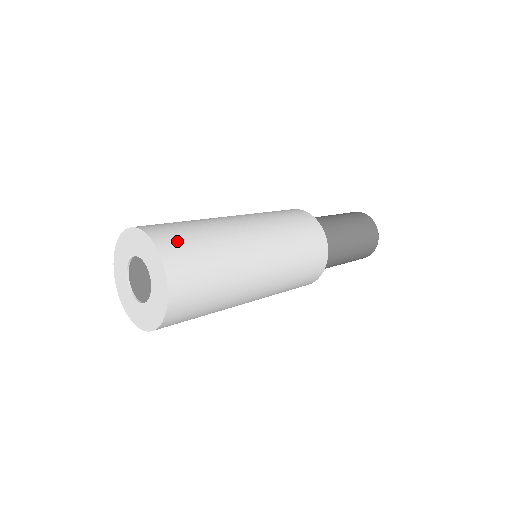
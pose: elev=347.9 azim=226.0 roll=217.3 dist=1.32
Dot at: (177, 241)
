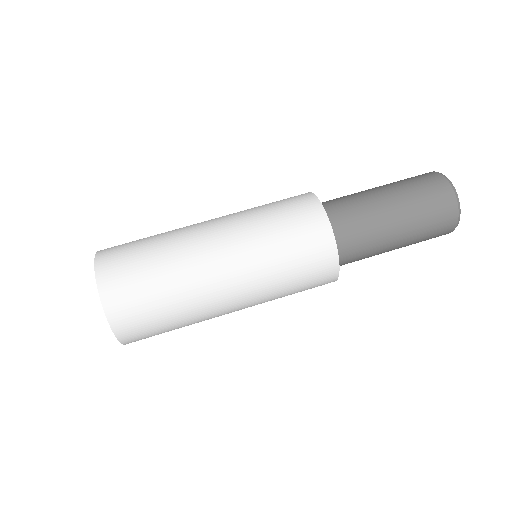
Dot at: (119, 266)
